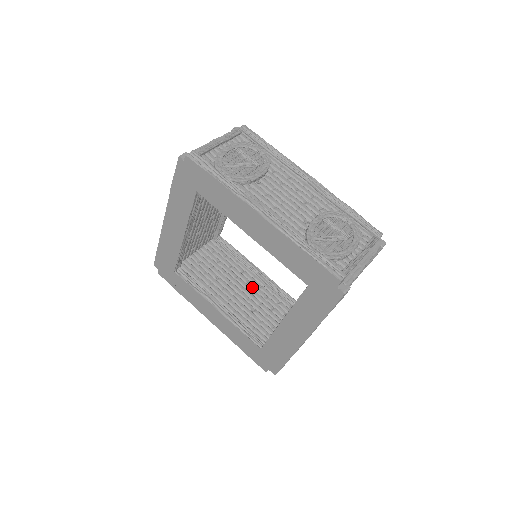
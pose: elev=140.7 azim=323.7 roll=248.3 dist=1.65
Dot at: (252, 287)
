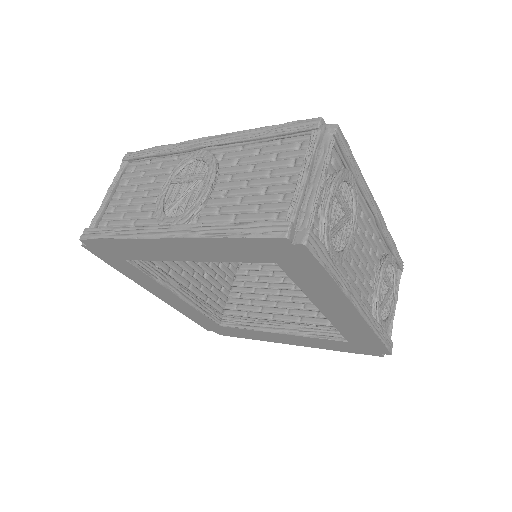
Dot at: occluded
